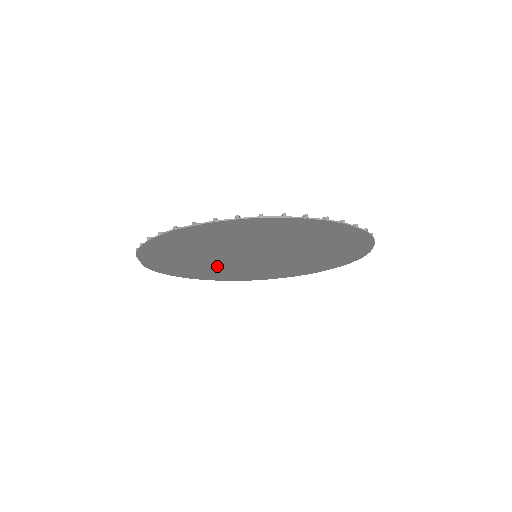
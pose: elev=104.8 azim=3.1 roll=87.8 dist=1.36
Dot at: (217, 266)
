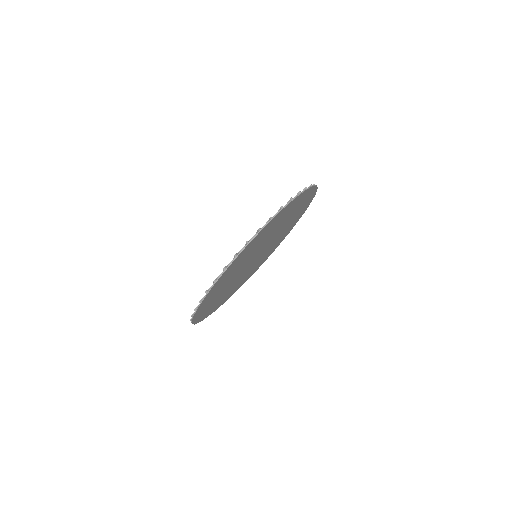
Dot at: (248, 271)
